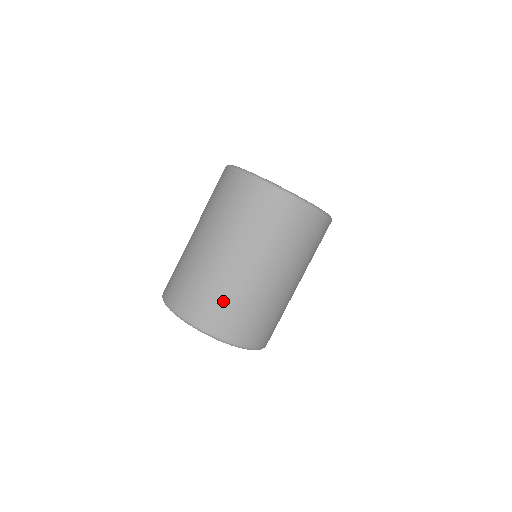
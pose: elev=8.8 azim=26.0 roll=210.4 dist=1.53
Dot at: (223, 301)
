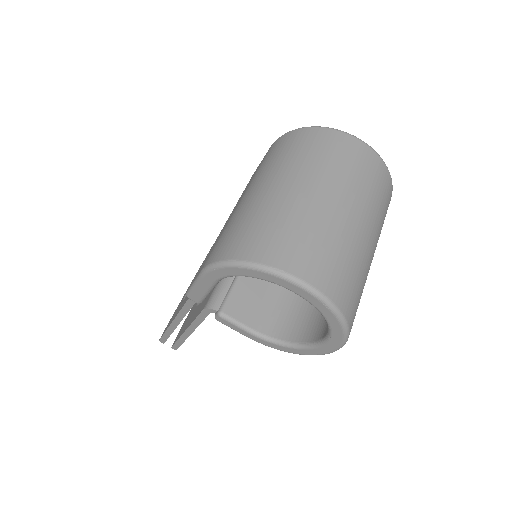
Dot at: (350, 269)
